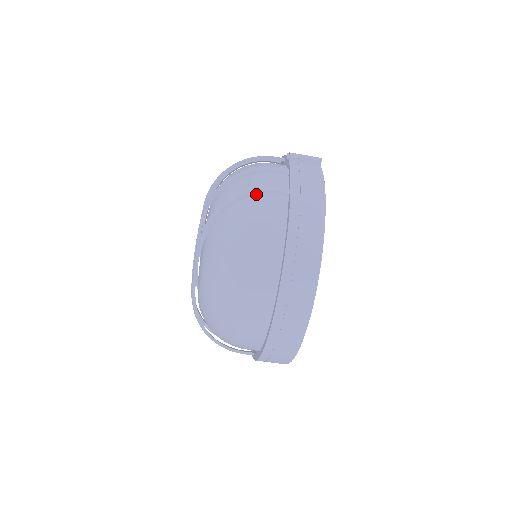
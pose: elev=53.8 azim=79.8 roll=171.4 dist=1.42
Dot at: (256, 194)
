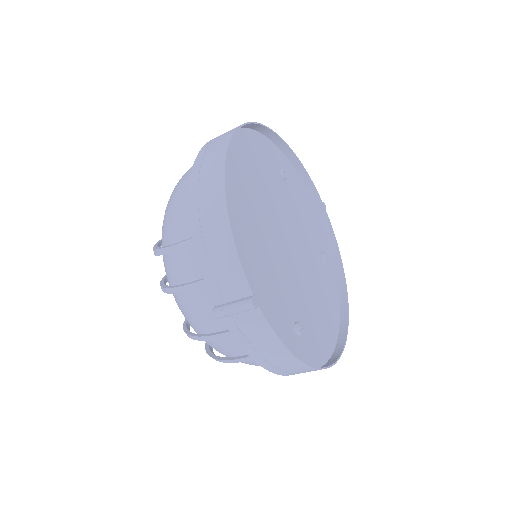
Dot at: (228, 361)
